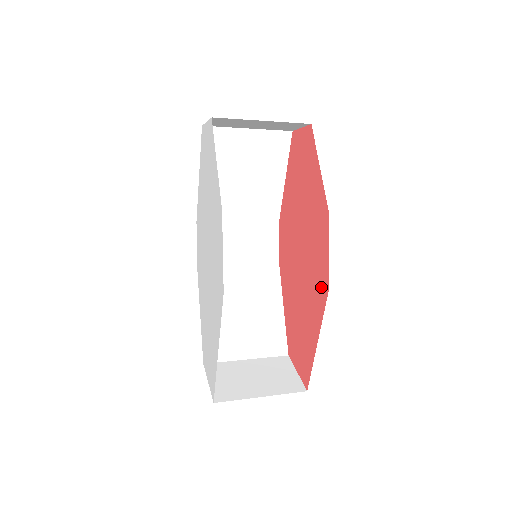
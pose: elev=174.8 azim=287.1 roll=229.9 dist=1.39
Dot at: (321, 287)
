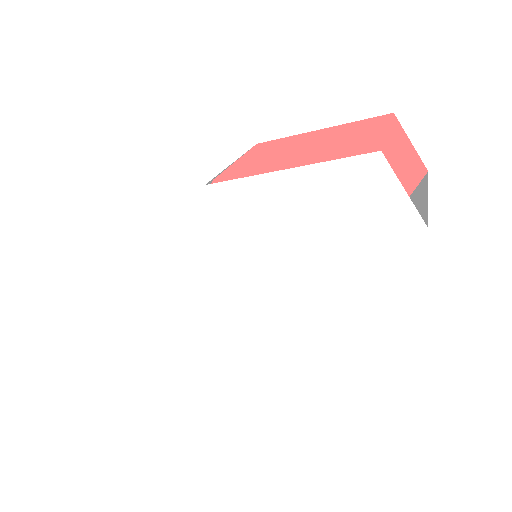
Dot at: occluded
